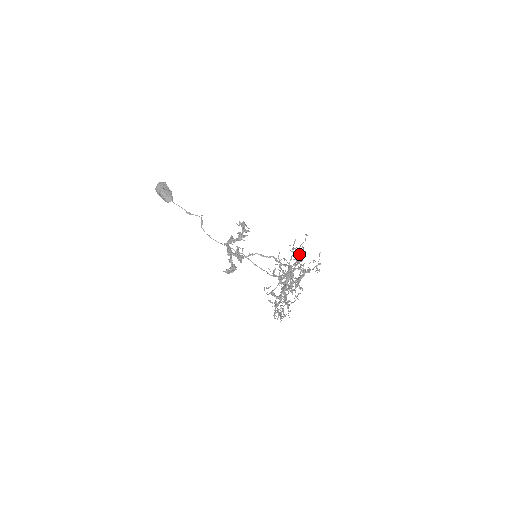
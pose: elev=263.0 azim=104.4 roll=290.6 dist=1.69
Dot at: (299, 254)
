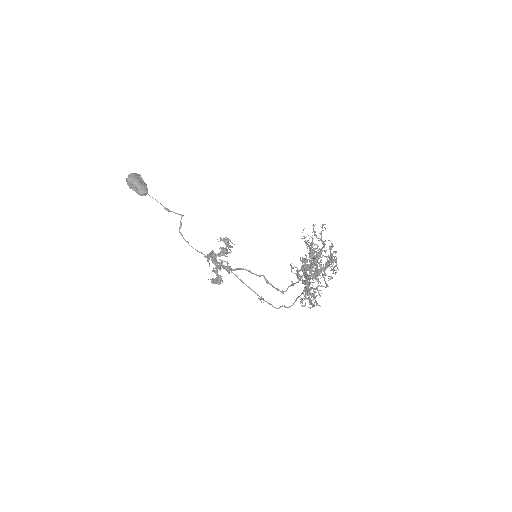
Dot at: occluded
